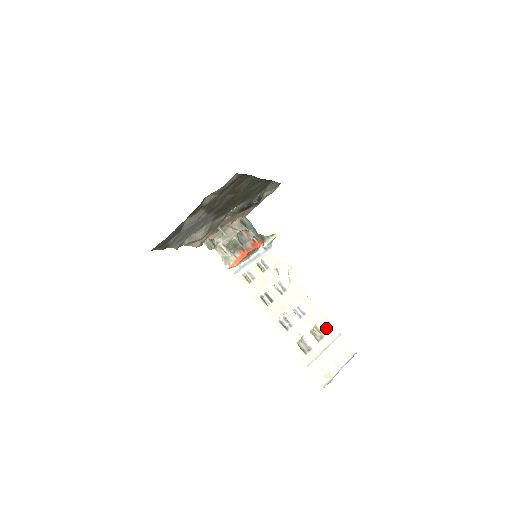
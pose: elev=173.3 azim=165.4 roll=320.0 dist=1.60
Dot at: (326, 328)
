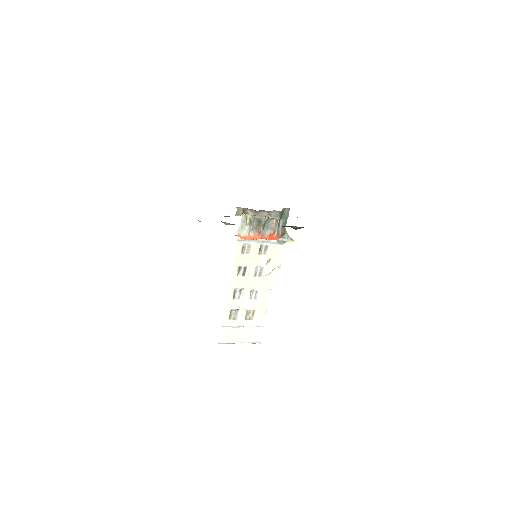
Dot at: (259, 316)
